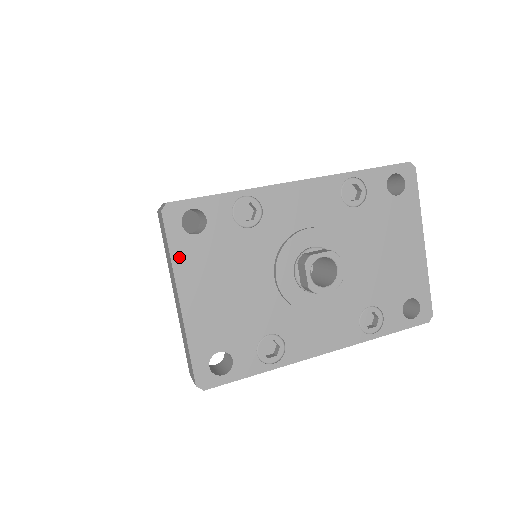
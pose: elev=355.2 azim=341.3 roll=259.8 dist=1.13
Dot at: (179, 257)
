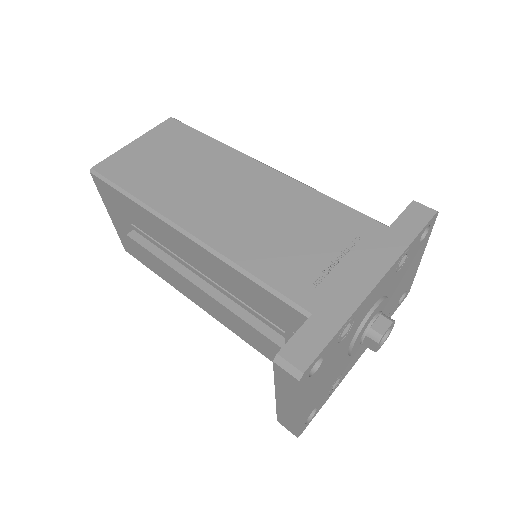
Dot at: (303, 393)
